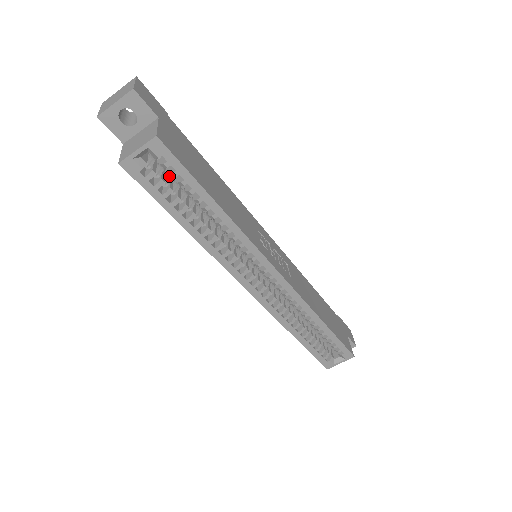
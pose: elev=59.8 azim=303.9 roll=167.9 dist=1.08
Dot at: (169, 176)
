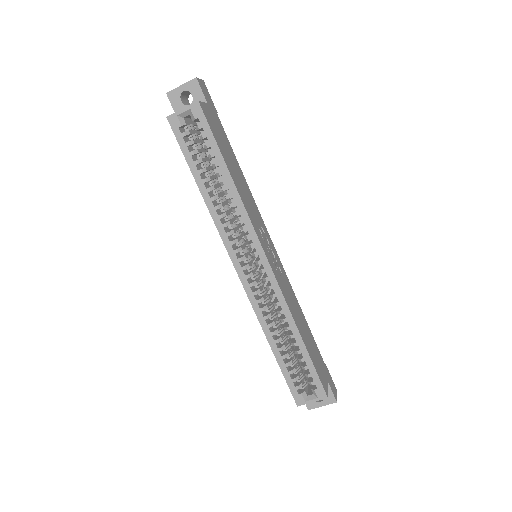
Dot at: (201, 148)
